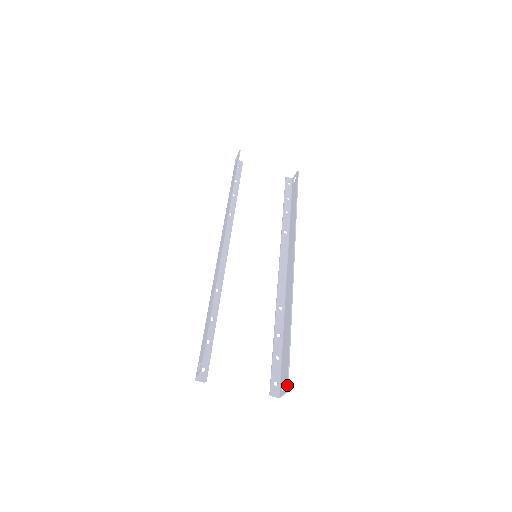
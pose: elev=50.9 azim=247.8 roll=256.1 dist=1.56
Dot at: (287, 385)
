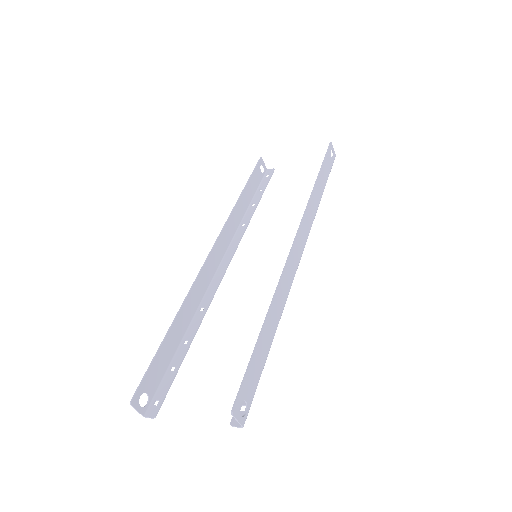
Dot at: (233, 404)
